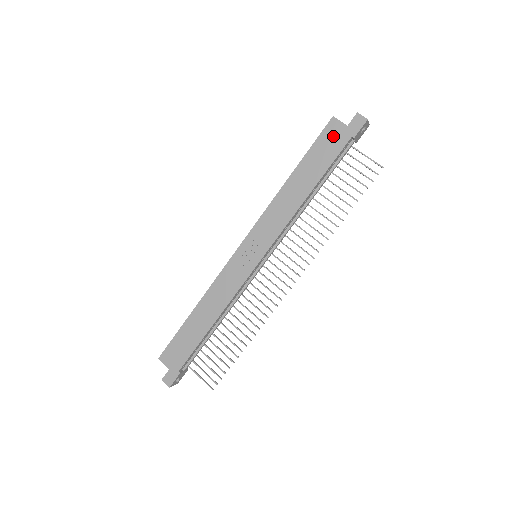
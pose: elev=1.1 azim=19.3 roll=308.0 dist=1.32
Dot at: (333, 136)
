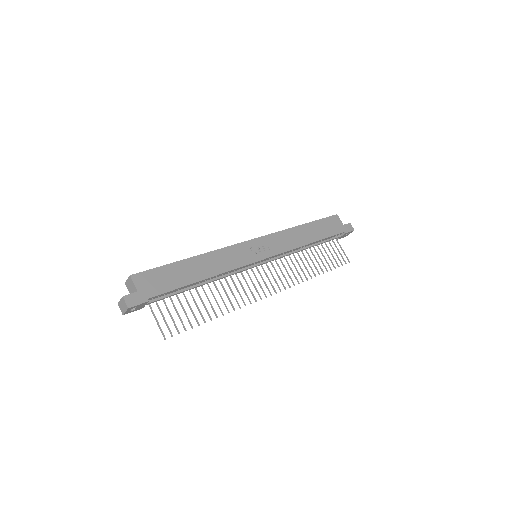
Dot at: (335, 224)
